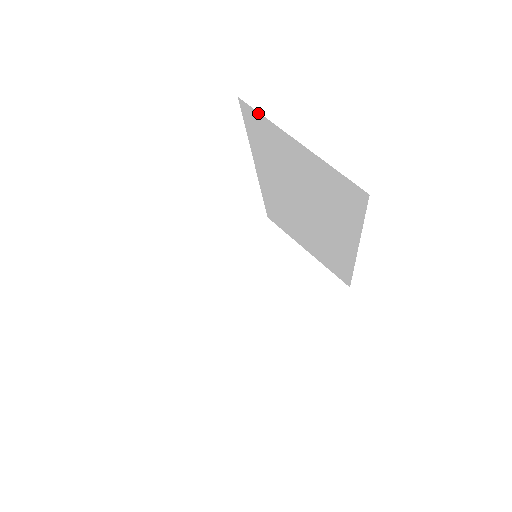
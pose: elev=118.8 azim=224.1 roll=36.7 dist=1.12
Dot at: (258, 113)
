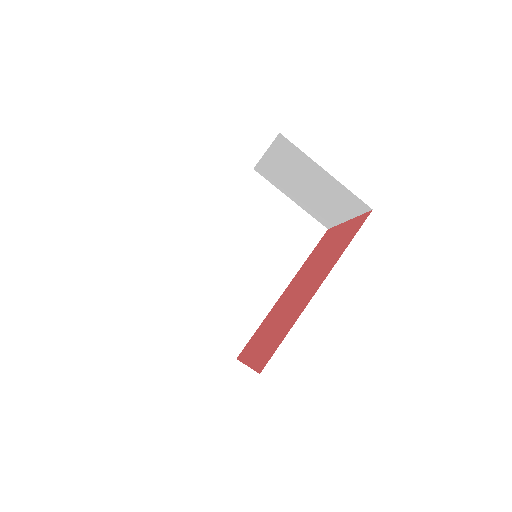
Dot at: occluded
